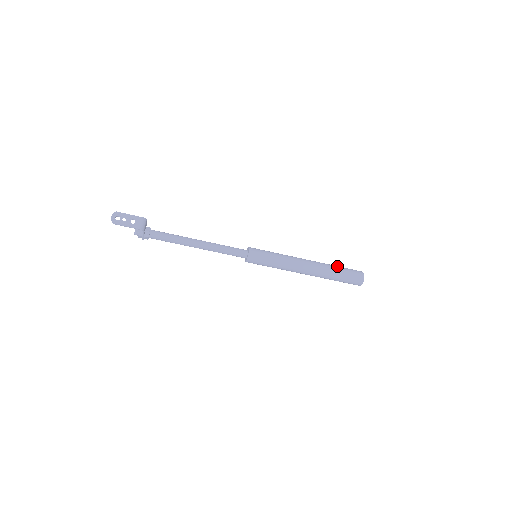
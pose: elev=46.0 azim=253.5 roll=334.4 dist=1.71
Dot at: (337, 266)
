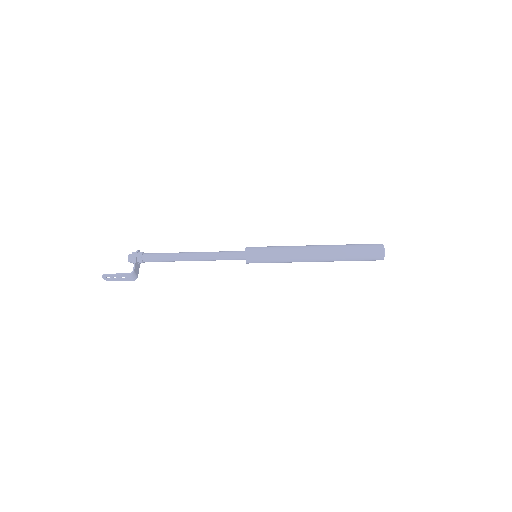
Dot at: (351, 253)
